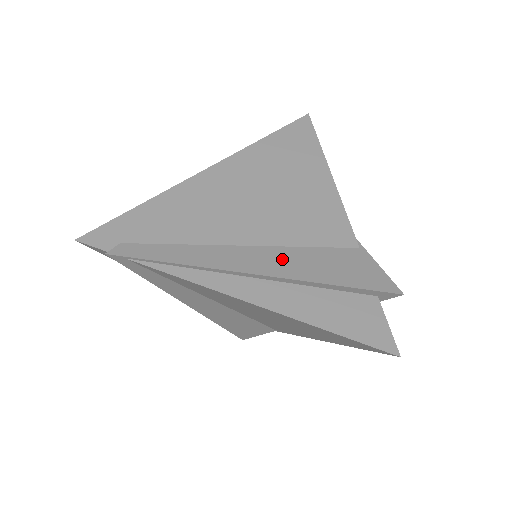
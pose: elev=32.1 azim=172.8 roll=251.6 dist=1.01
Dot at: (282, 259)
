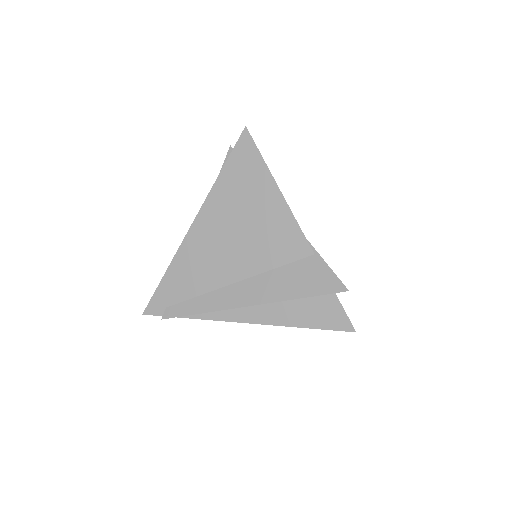
Dot at: (262, 286)
